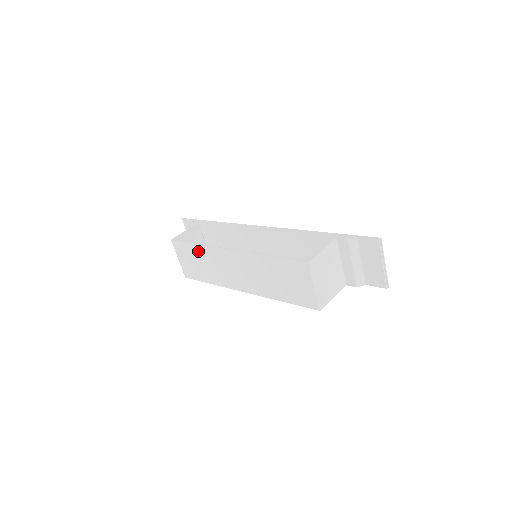
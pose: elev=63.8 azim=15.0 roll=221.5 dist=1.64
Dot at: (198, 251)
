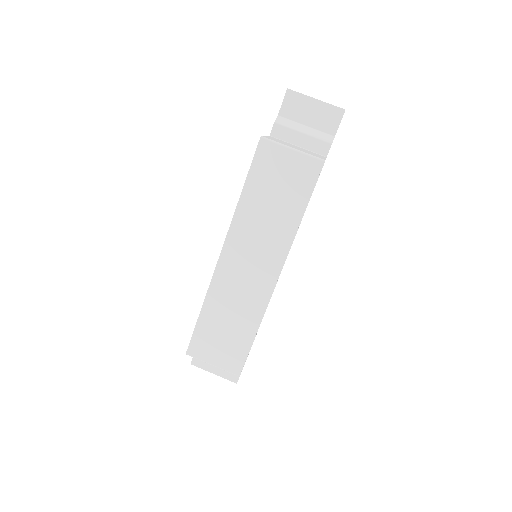
Dot at: (210, 314)
